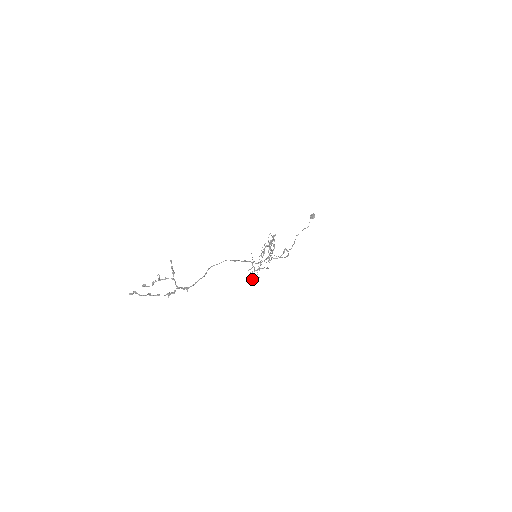
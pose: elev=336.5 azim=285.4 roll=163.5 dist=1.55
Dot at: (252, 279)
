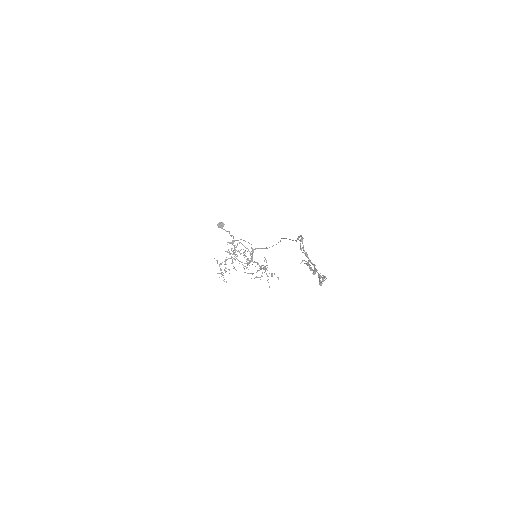
Dot at: occluded
